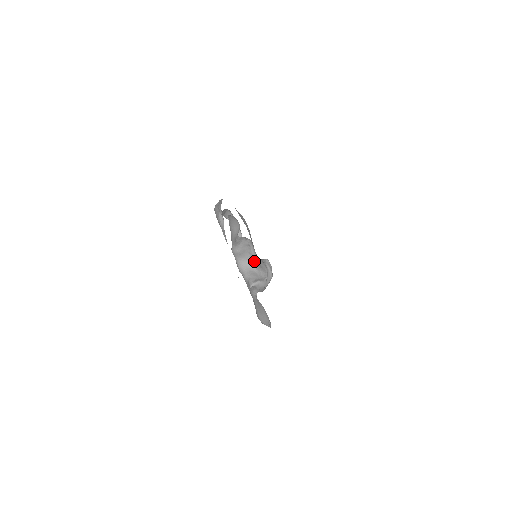
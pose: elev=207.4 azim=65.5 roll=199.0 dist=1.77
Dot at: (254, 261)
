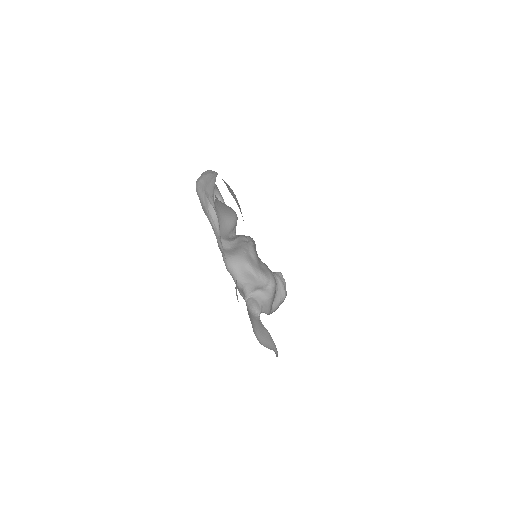
Dot at: (250, 259)
